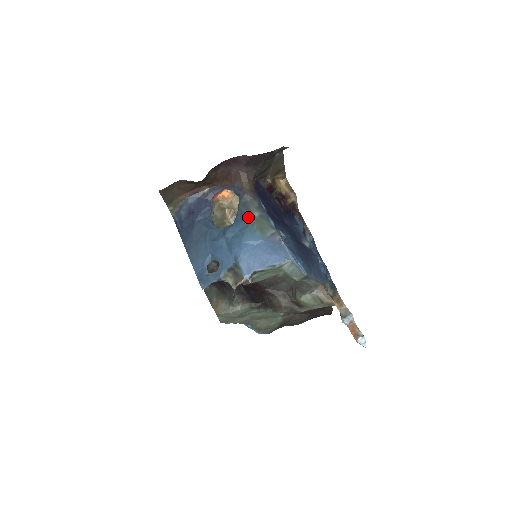
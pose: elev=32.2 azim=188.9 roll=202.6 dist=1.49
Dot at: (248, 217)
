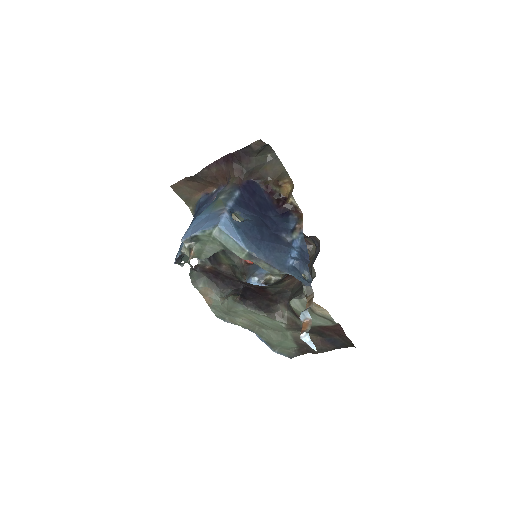
Dot at: (215, 200)
